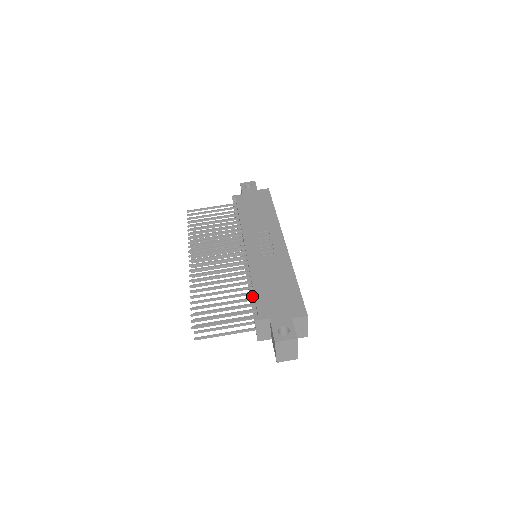
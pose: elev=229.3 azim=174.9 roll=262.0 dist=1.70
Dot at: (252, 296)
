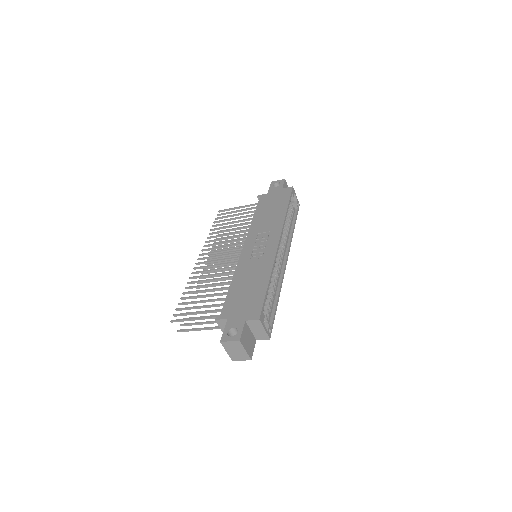
Dot at: occluded
